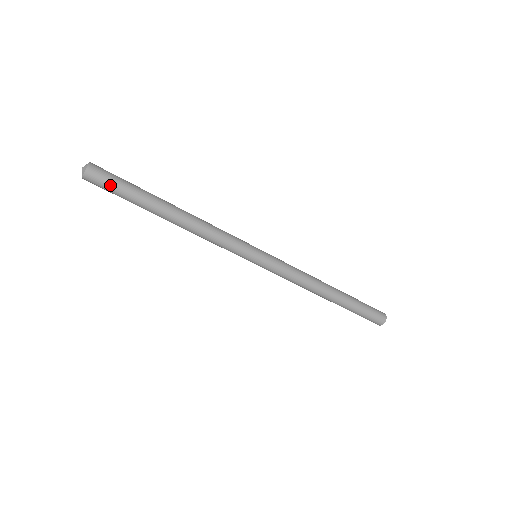
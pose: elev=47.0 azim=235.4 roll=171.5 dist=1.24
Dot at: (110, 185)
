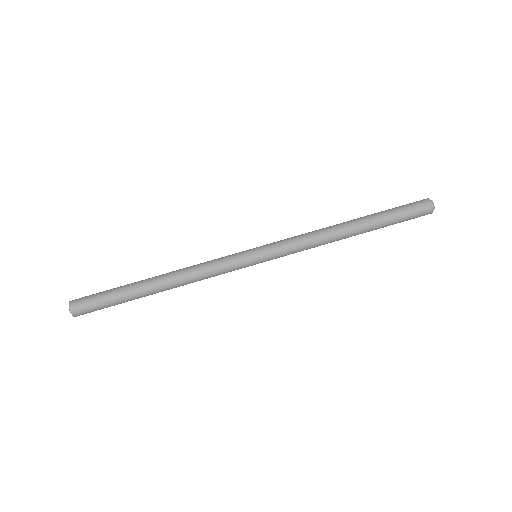
Dot at: (93, 298)
